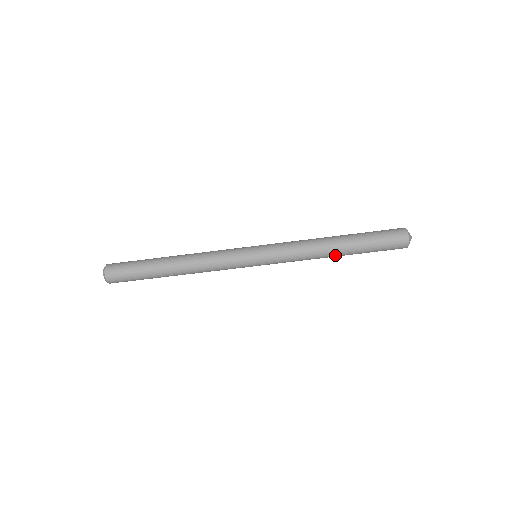
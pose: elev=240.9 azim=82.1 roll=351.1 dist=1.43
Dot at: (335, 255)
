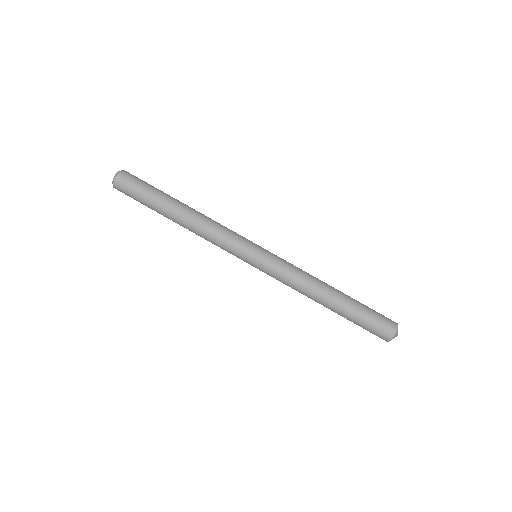
Dot at: (326, 300)
